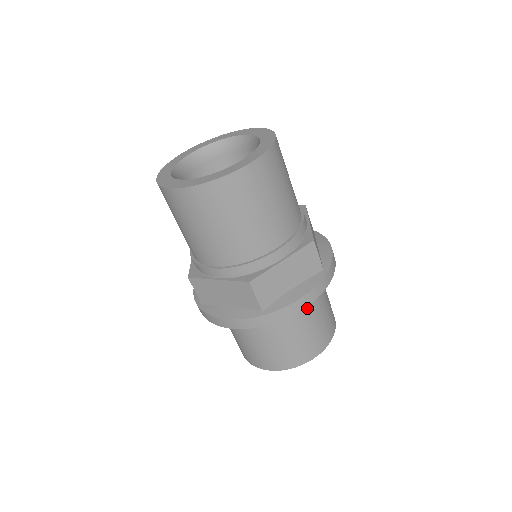
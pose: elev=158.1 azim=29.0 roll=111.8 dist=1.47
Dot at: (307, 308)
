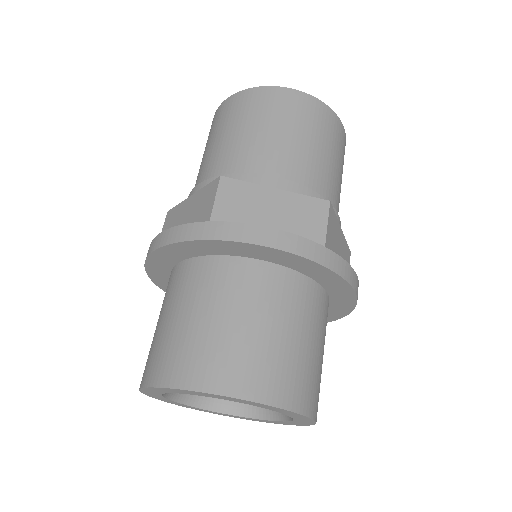
Dot at: (326, 325)
